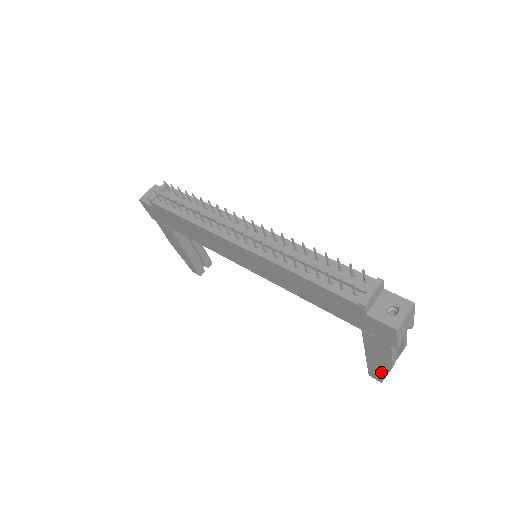
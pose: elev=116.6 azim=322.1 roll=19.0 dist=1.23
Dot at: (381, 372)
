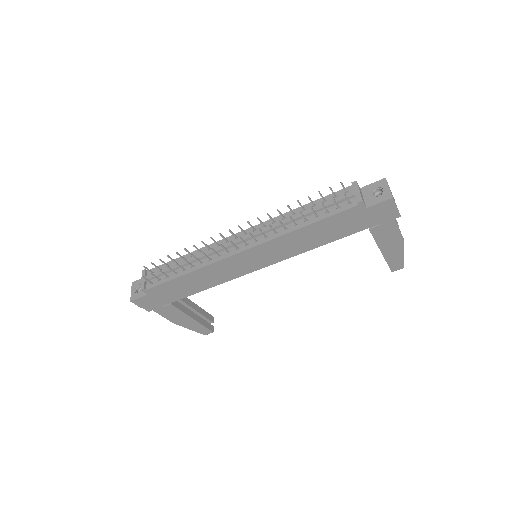
Dot at: (399, 256)
